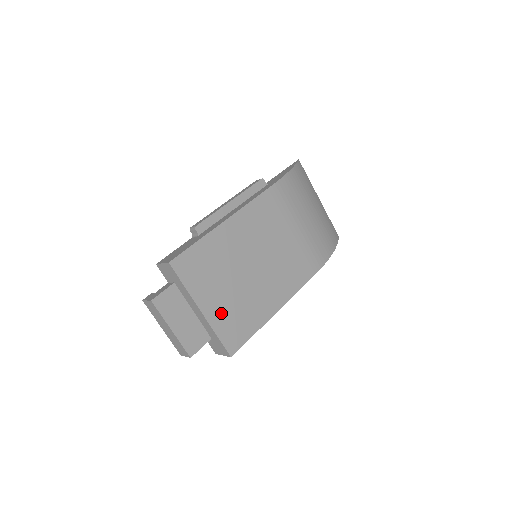
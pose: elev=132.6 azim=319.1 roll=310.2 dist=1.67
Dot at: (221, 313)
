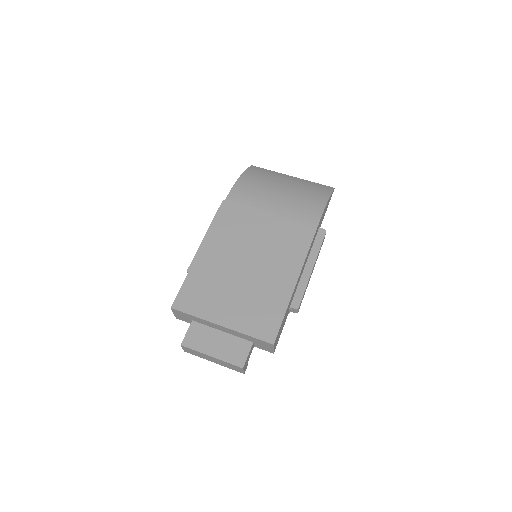
Dot at: (240, 316)
